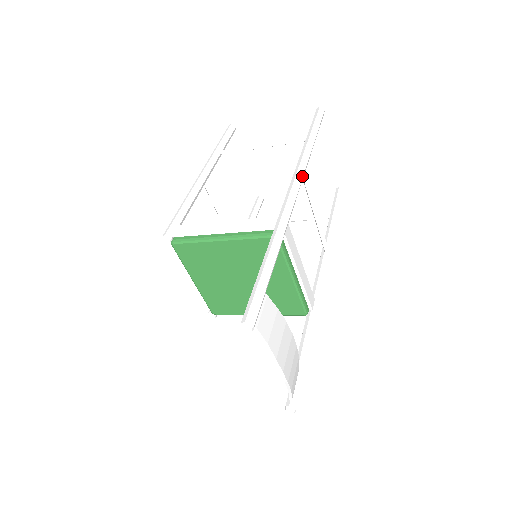
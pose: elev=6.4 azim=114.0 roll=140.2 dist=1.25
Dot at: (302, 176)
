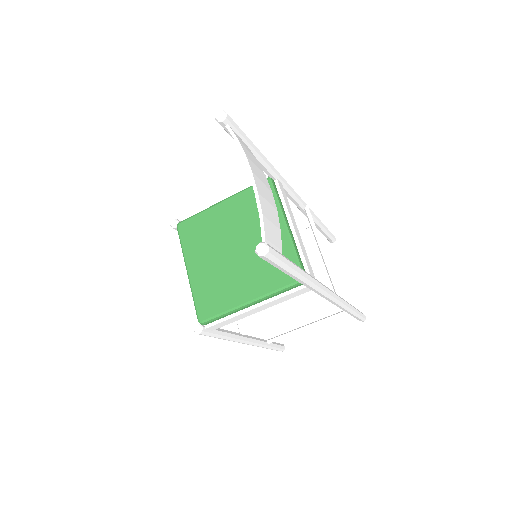
Dot at: (303, 201)
